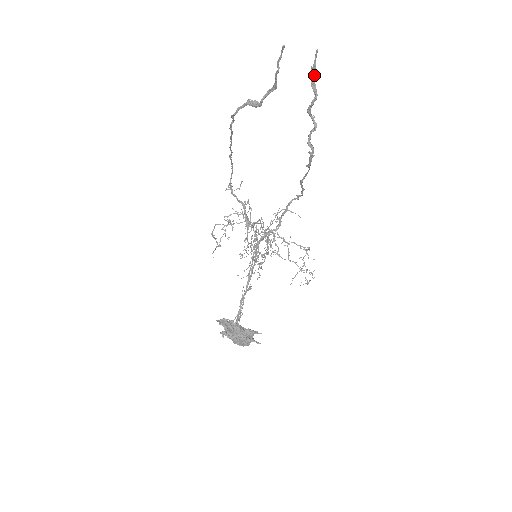
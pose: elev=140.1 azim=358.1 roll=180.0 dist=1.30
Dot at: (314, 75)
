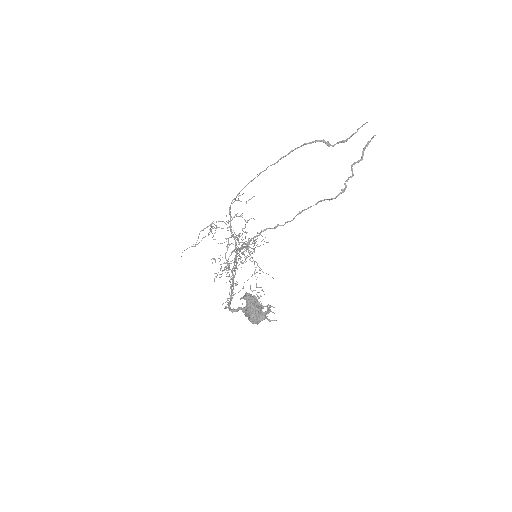
Dot at: occluded
